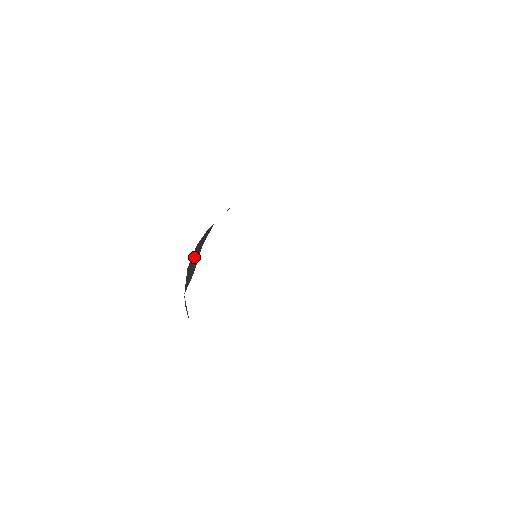
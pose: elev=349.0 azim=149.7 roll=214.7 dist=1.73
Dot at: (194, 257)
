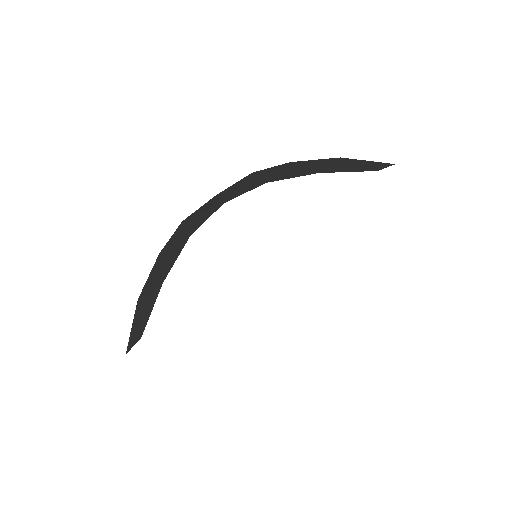
Dot at: (149, 290)
